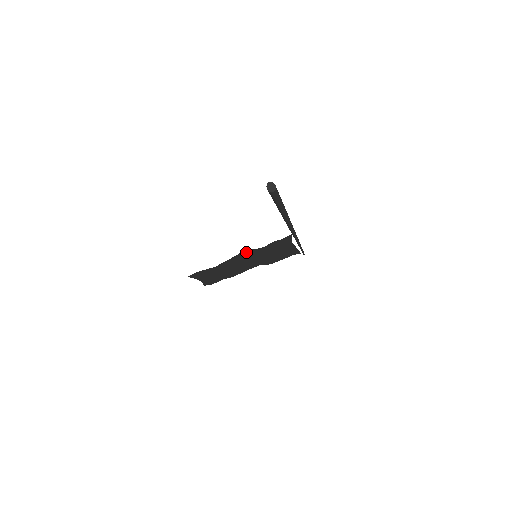
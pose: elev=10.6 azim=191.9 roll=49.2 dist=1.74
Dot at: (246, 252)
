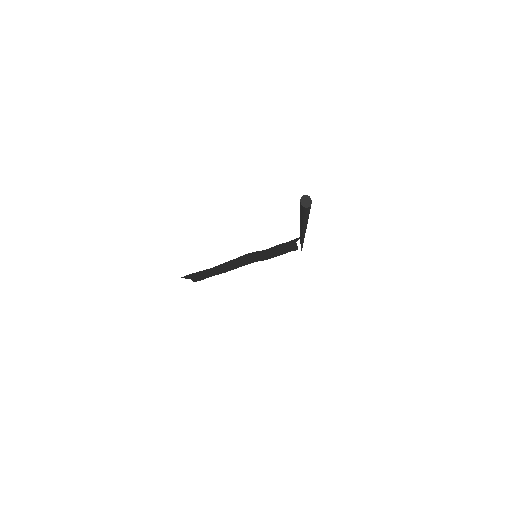
Dot at: (248, 254)
